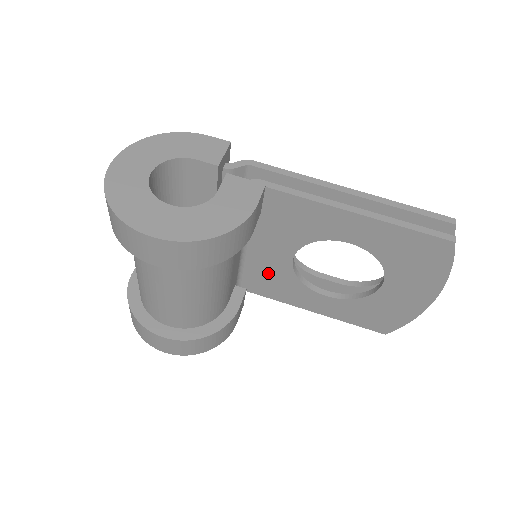
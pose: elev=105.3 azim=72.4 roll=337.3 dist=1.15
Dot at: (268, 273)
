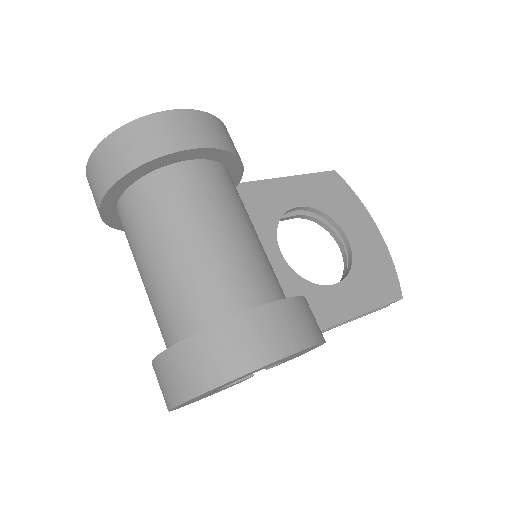
Dot at: occluded
